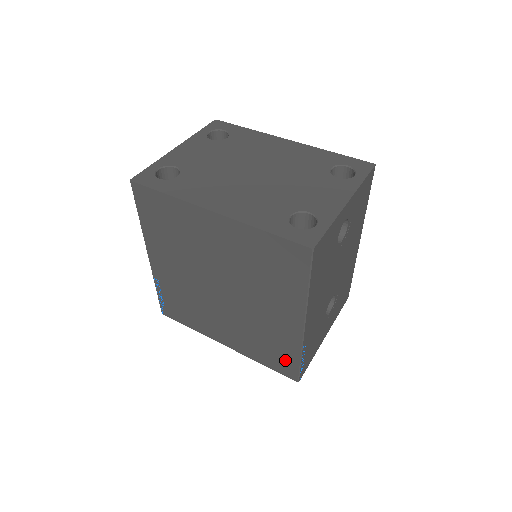
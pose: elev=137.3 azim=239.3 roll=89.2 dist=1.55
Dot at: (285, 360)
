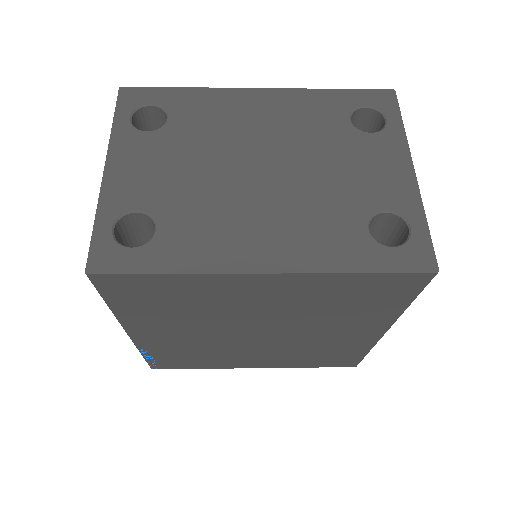
Dot at: (345, 358)
